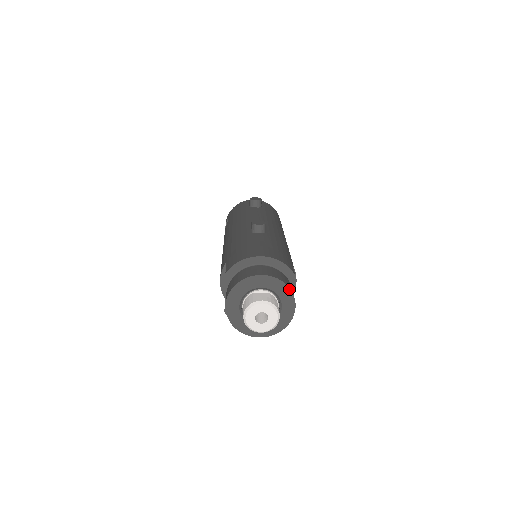
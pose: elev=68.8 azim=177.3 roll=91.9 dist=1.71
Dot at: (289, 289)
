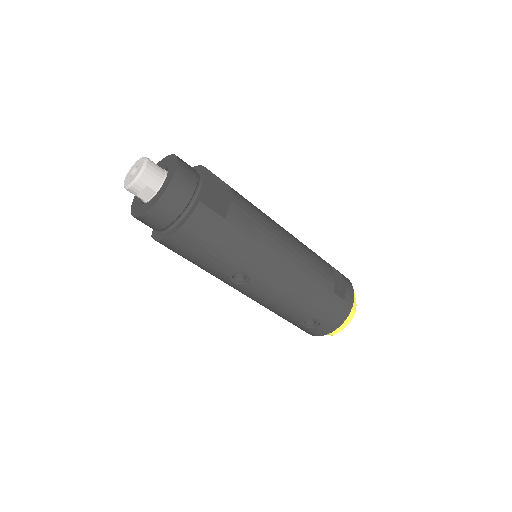
Dot at: (175, 156)
